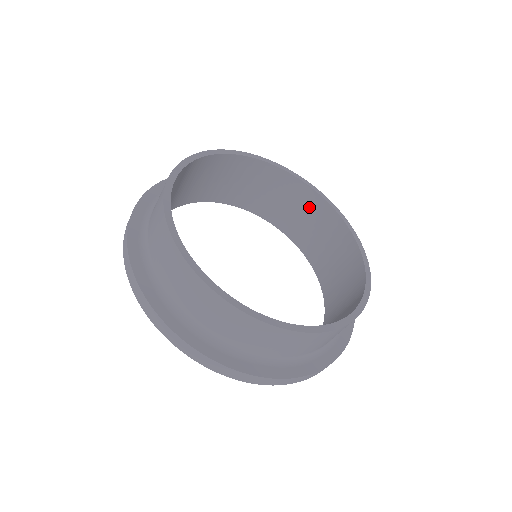
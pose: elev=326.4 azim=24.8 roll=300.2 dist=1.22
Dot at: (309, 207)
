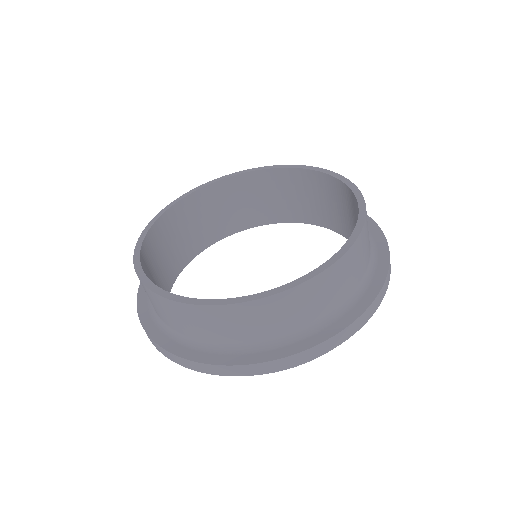
Dot at: (248, 189)
